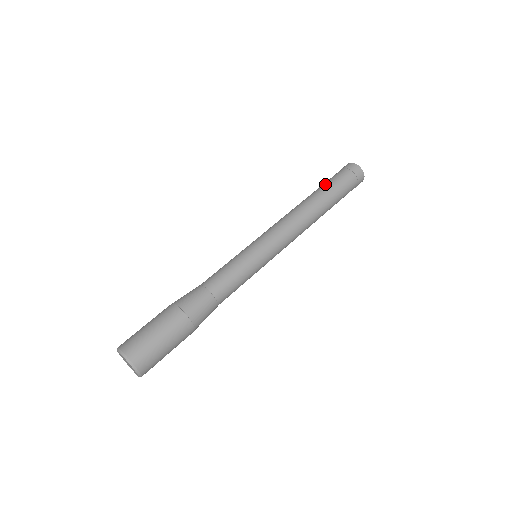
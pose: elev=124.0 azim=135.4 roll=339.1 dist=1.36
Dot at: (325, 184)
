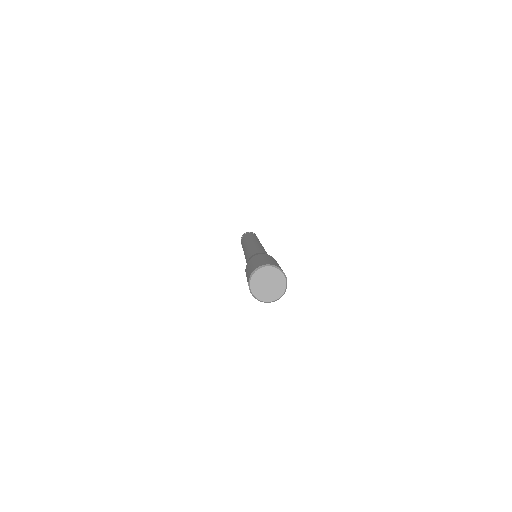
Dot at: (247, 235)
